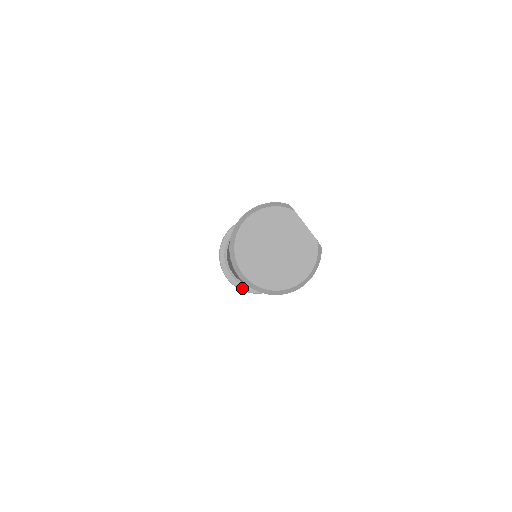
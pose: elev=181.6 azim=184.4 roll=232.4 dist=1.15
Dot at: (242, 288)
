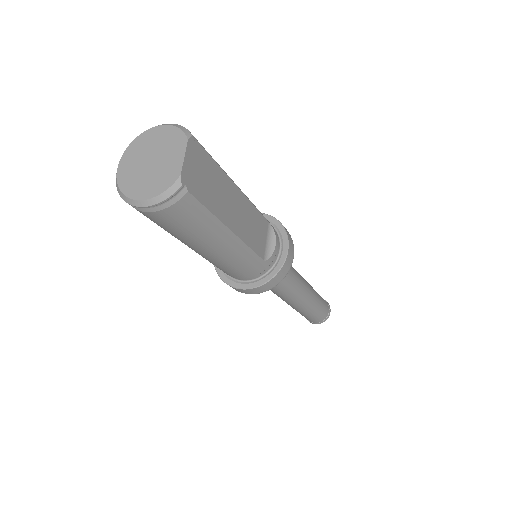
Dot at: occluded
